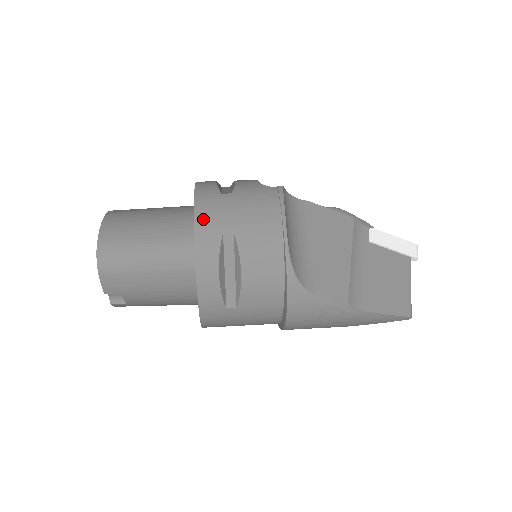
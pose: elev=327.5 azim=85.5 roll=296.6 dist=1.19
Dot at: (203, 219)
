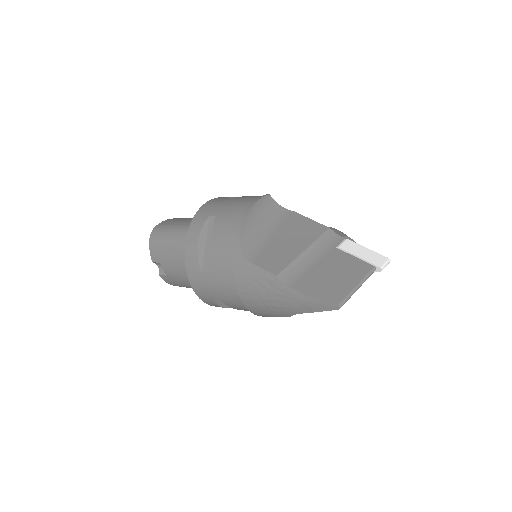
Dot at: (204, 208)
